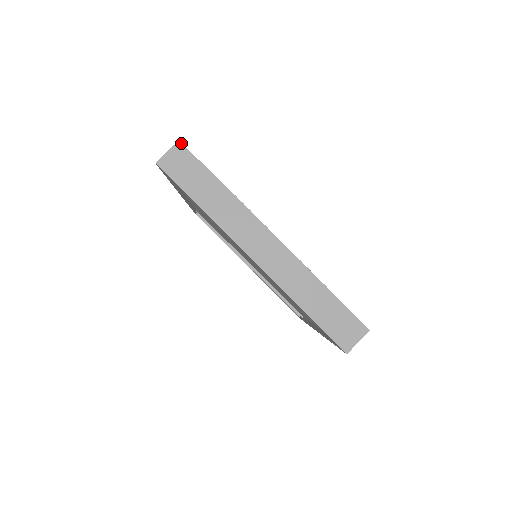
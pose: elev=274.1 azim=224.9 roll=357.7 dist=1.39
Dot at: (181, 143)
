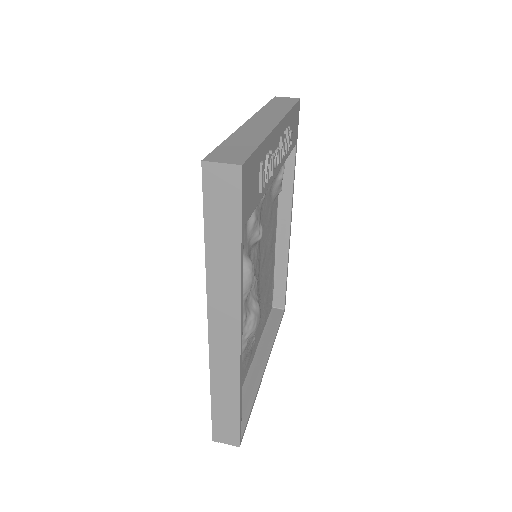
Dot at: (299, 99)
